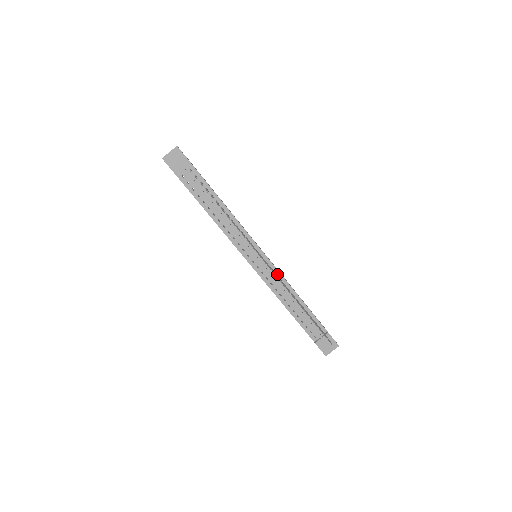
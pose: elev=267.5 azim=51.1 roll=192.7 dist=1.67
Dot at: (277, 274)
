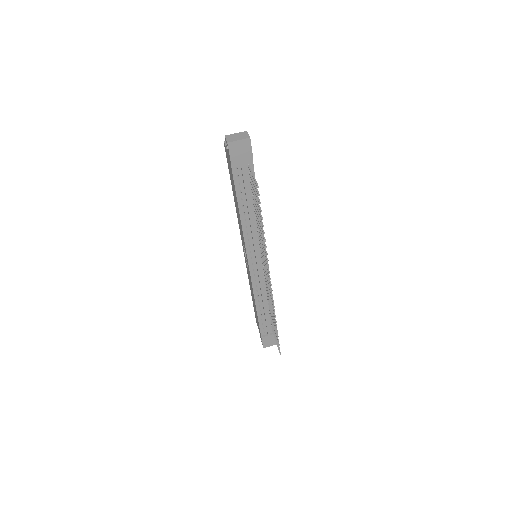
Dot at: occluded
